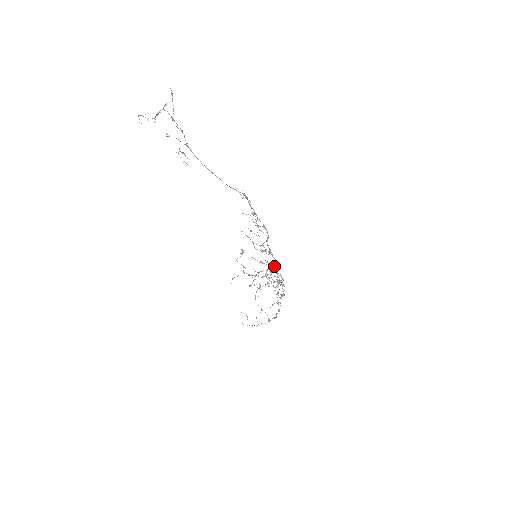
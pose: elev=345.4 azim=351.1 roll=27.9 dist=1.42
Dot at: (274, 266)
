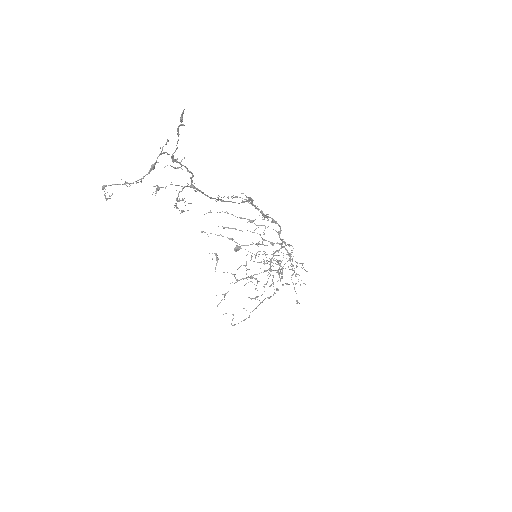
Dot at: (291, 256)
